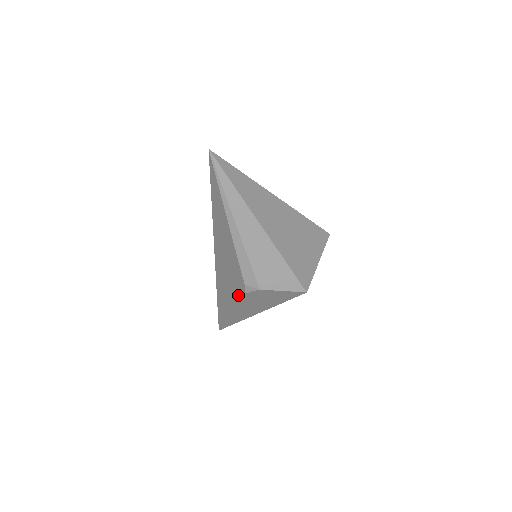
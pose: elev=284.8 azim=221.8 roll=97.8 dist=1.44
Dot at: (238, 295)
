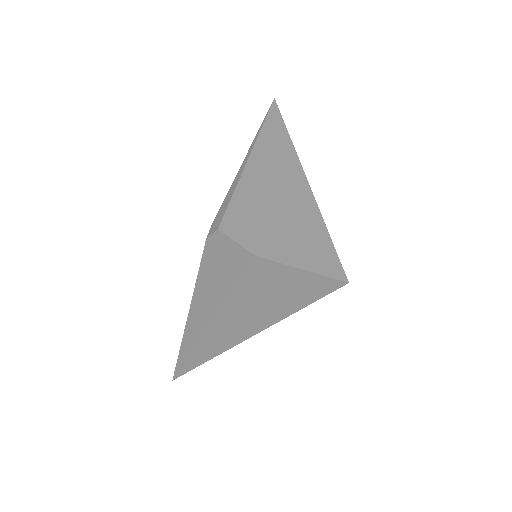
Dot at: occluded
